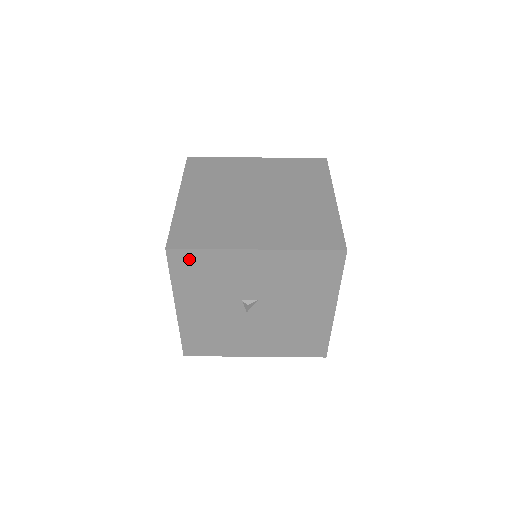
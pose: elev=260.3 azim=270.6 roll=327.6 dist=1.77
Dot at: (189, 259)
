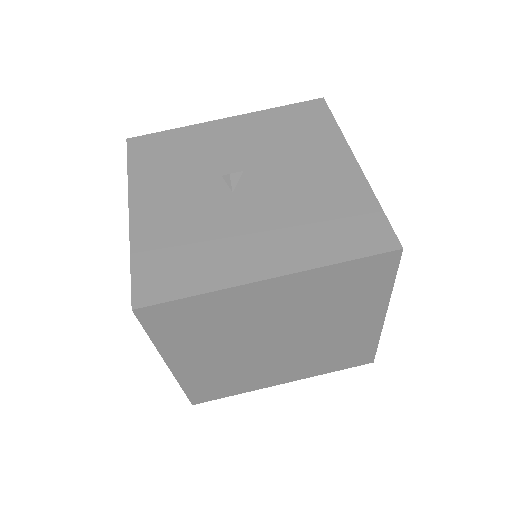
Dot at: (152, 144)
